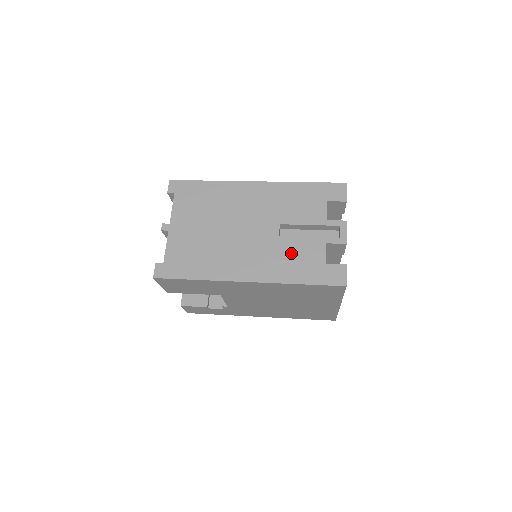
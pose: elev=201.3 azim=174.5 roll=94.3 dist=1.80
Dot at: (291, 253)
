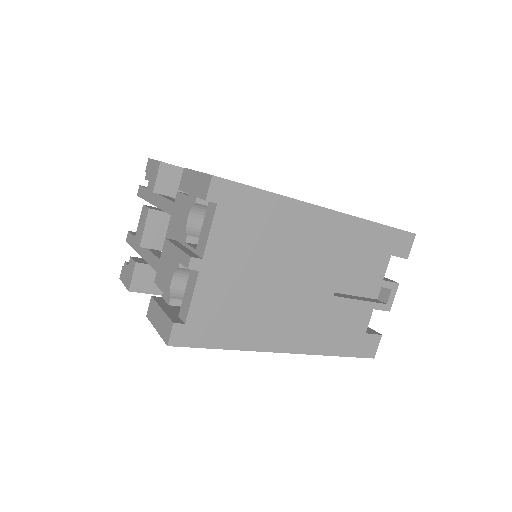
Dot at: (339, 319)
